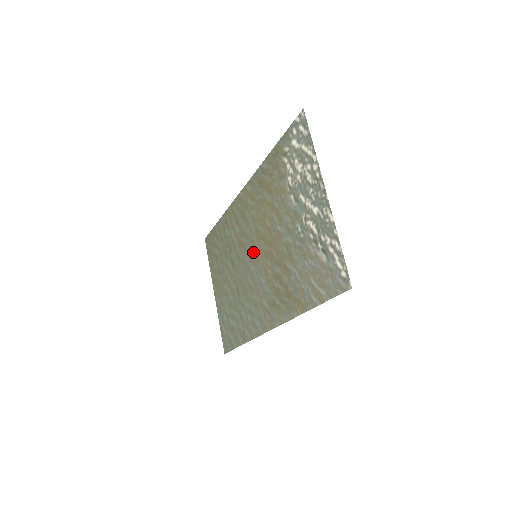
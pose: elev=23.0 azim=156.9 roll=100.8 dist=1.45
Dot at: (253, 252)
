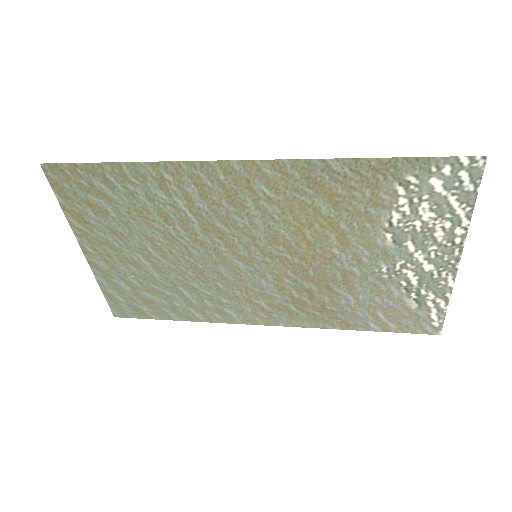
Dot at: (249, 250)
